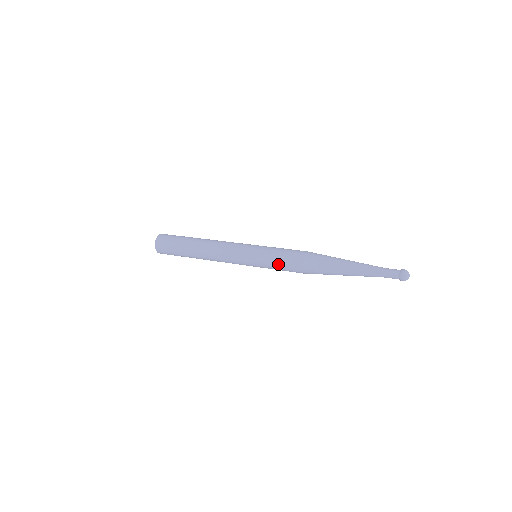
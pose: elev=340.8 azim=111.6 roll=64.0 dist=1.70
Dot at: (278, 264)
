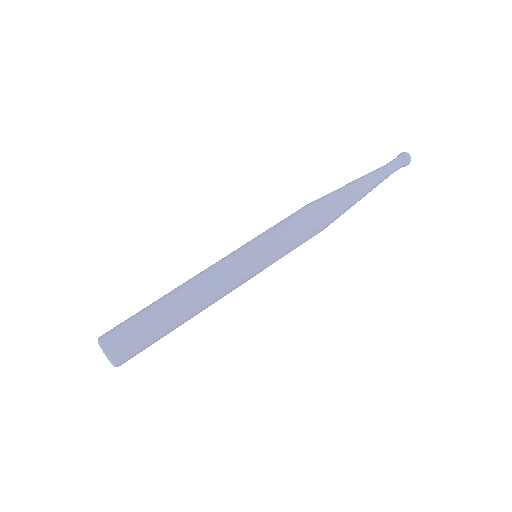
Dot at: occluded
